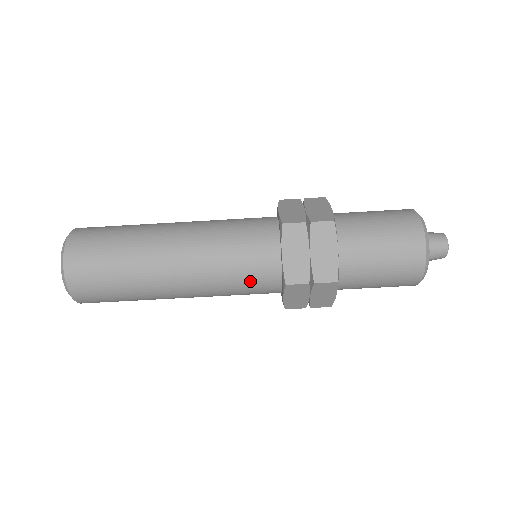
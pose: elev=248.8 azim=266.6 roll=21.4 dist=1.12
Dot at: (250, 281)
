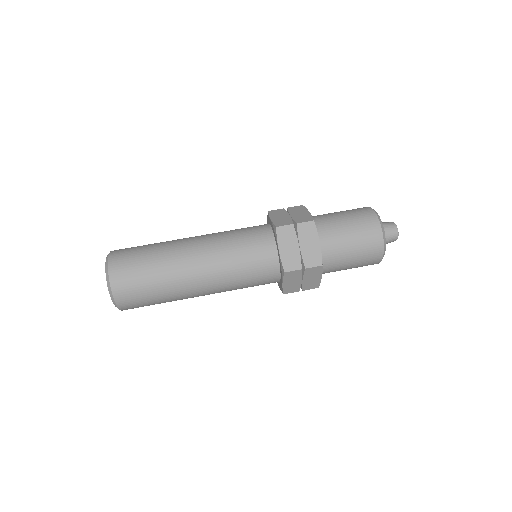
Dot at: (251, 243)
